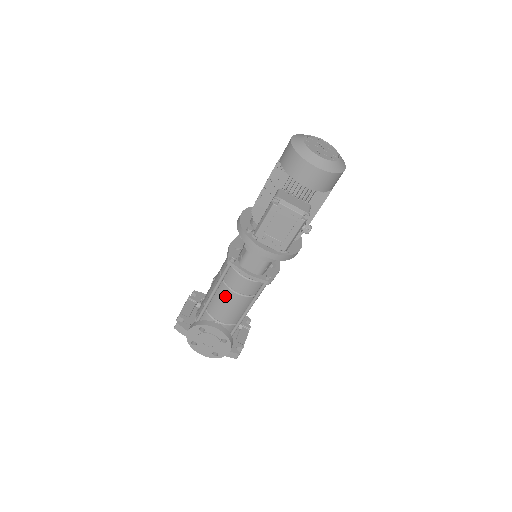
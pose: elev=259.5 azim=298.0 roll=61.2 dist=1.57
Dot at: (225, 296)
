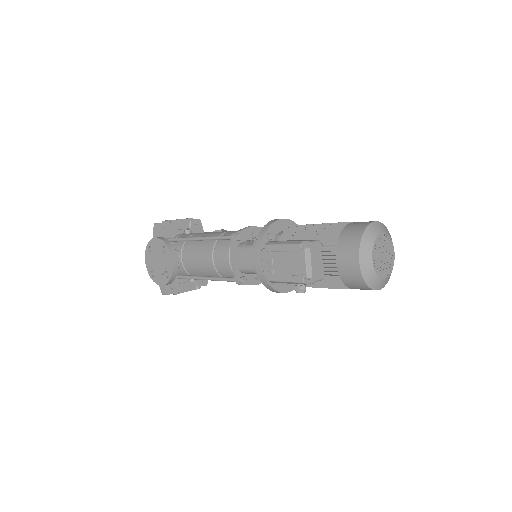
Dot at: (205, 251)
